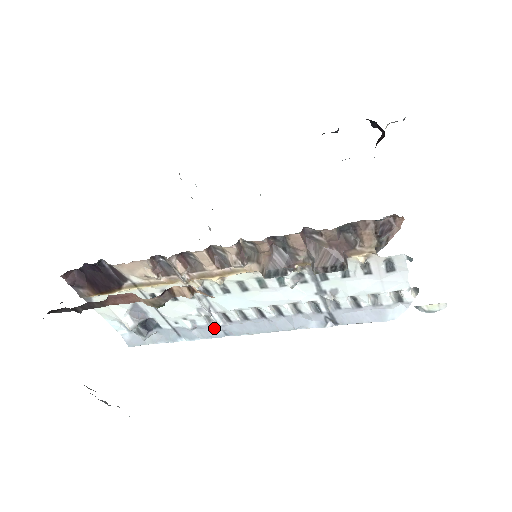
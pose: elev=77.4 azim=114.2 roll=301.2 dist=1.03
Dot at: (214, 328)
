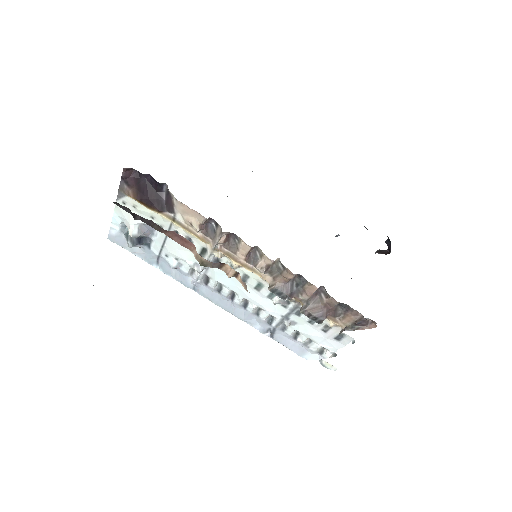
Dot at: (190, 279)
